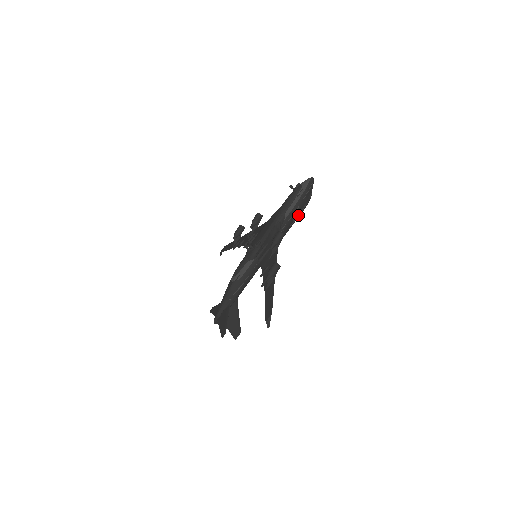
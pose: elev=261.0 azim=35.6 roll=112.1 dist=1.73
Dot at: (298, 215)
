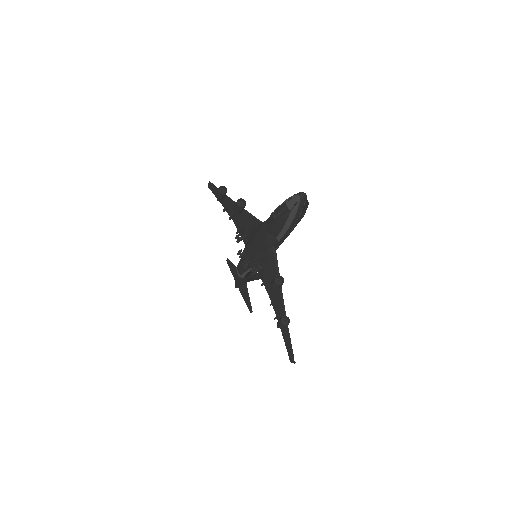
Dot at: occluded
